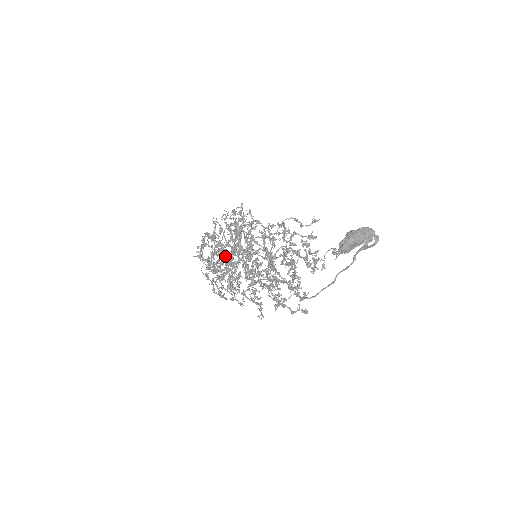
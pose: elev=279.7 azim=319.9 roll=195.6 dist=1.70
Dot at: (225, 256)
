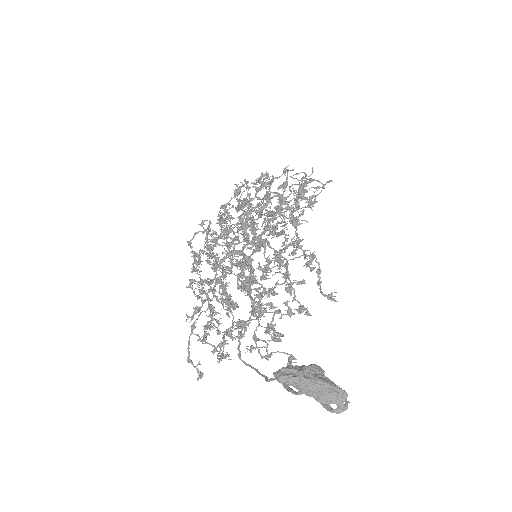
Dot at: (251, 217)
